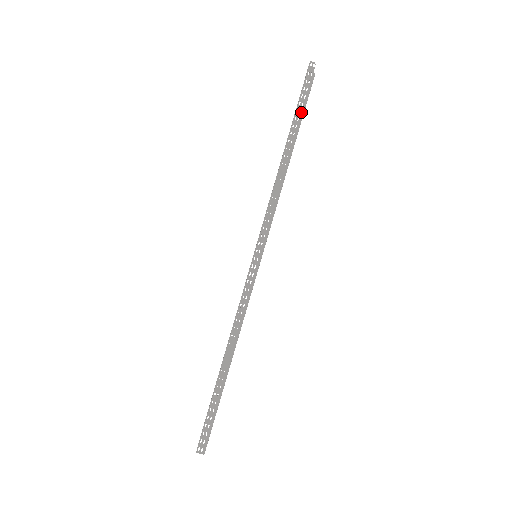
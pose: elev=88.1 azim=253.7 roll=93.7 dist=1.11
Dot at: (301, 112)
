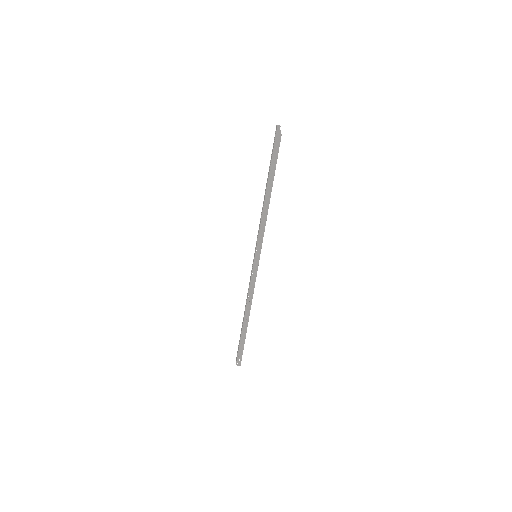
Dot at: (275, 163)
